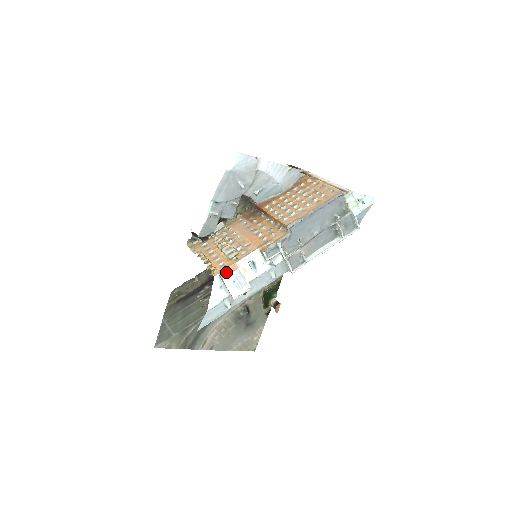
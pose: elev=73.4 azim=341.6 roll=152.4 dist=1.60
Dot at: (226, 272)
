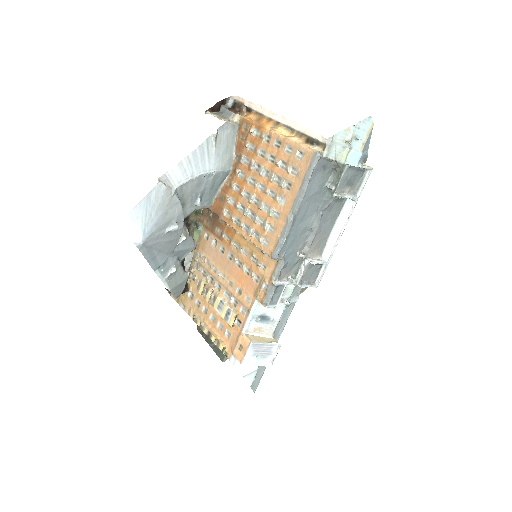
Dot at: (239, 351)
